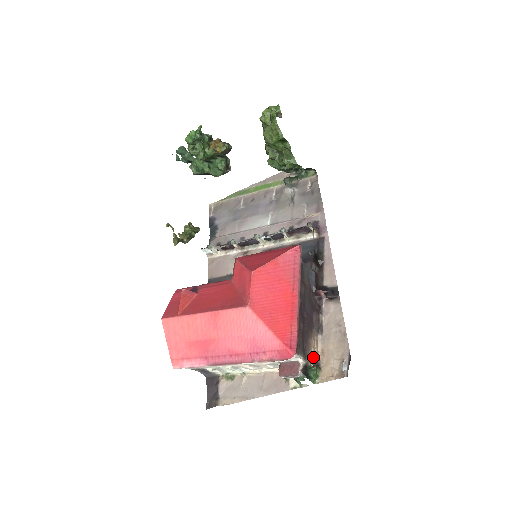
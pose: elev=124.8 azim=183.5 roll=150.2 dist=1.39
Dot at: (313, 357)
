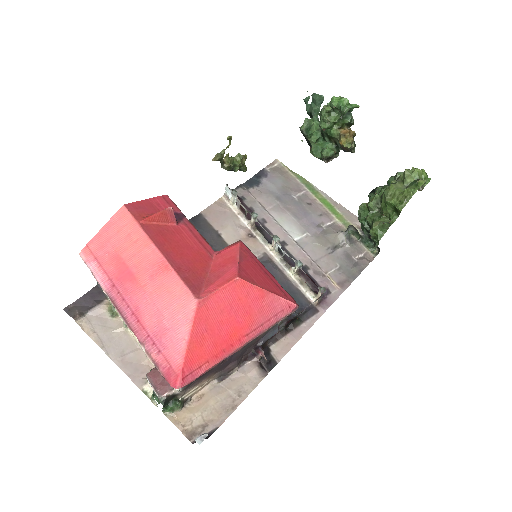
Dot at: (190, 393)
